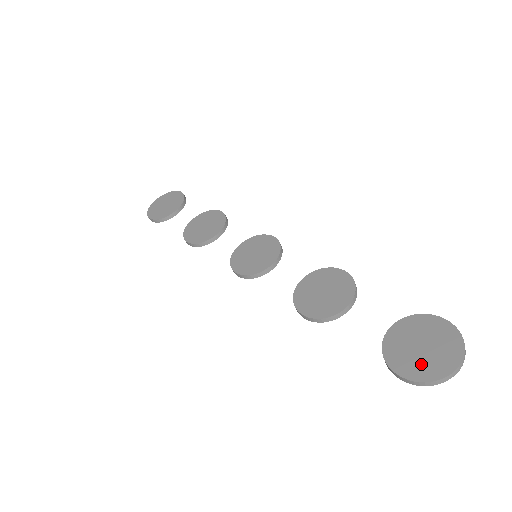
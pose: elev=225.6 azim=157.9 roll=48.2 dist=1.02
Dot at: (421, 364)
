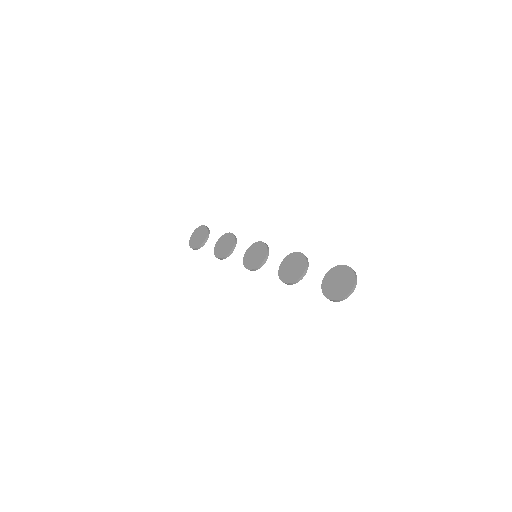
Dot at: (338, 291)
